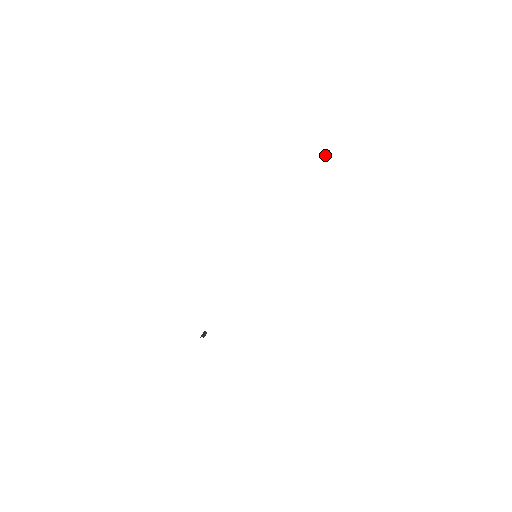
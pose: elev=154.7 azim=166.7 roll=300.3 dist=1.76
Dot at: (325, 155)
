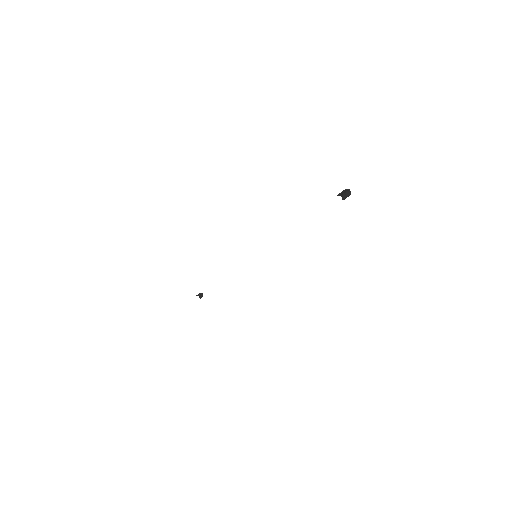
Dot at: (345, 195)
